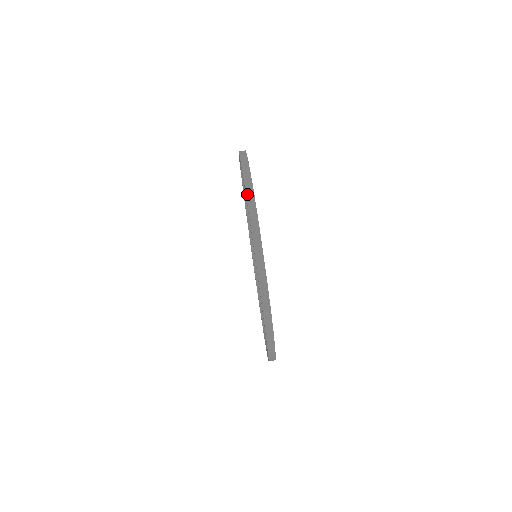
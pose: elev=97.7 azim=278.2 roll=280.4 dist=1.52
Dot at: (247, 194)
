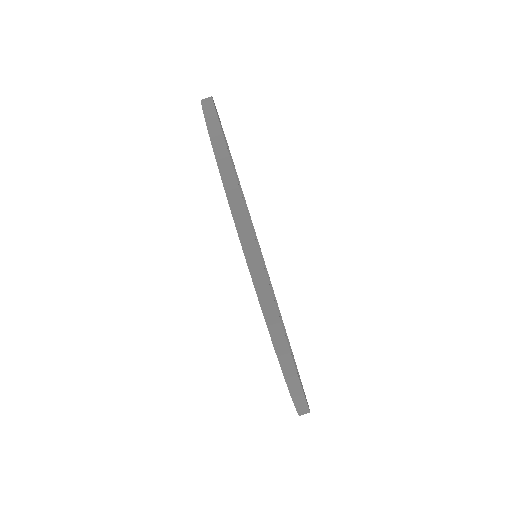
Dot at: (279, 356)
